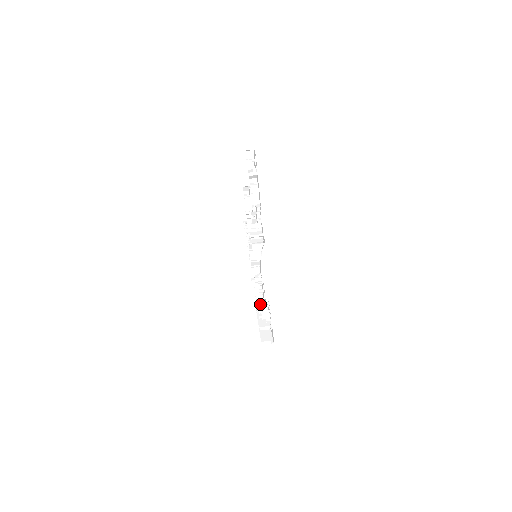
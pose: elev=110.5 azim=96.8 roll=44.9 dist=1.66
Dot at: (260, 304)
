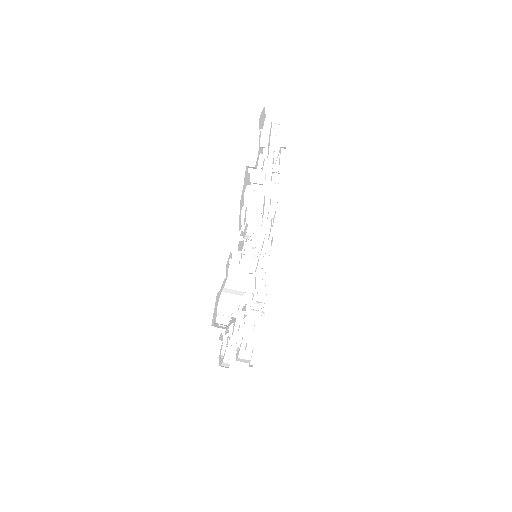
Dot at: occluded
